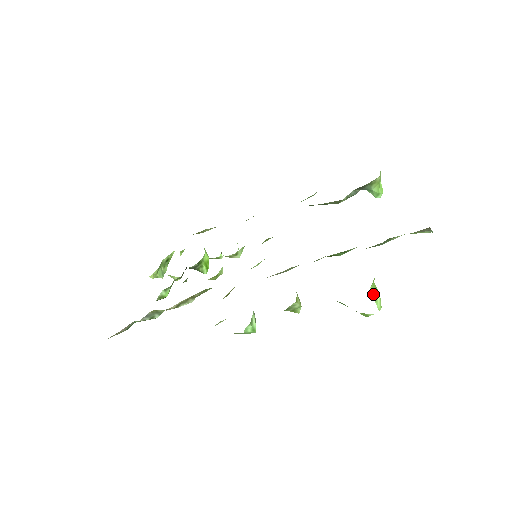
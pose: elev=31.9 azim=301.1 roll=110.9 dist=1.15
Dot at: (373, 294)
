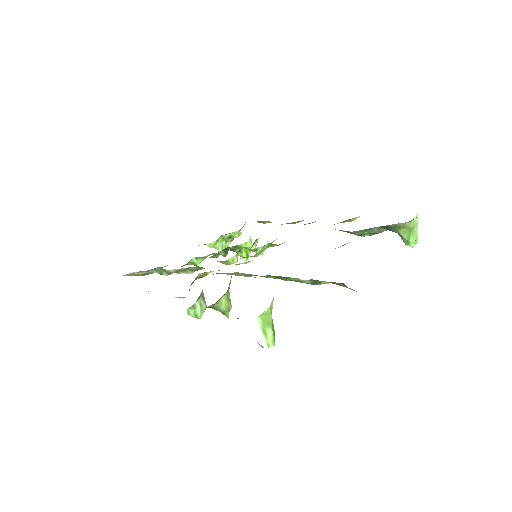
Dot at: (261, 325)
